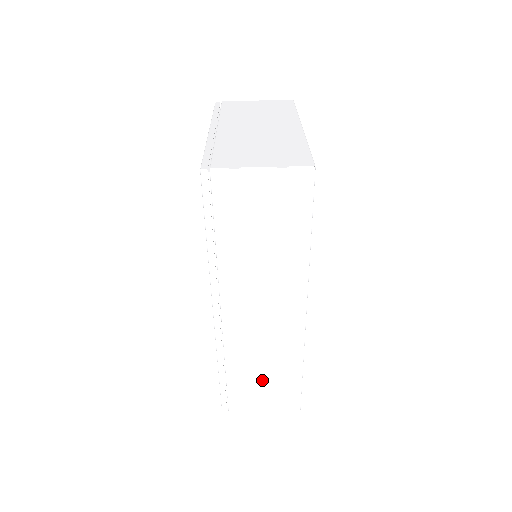
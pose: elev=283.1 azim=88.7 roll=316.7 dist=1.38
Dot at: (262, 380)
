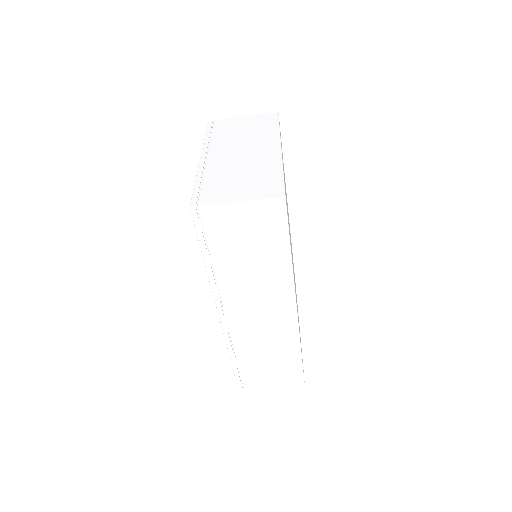
Dot at: (268, 363)
